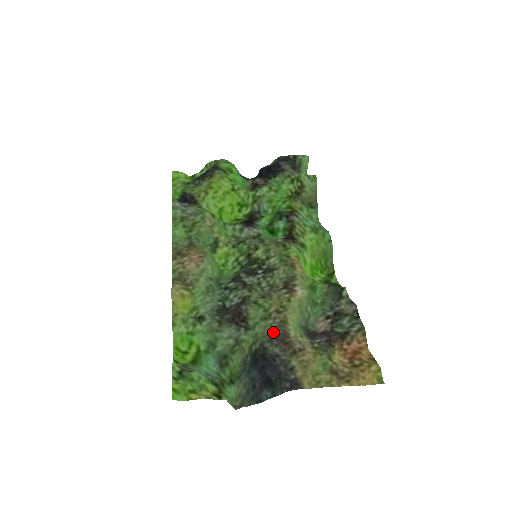
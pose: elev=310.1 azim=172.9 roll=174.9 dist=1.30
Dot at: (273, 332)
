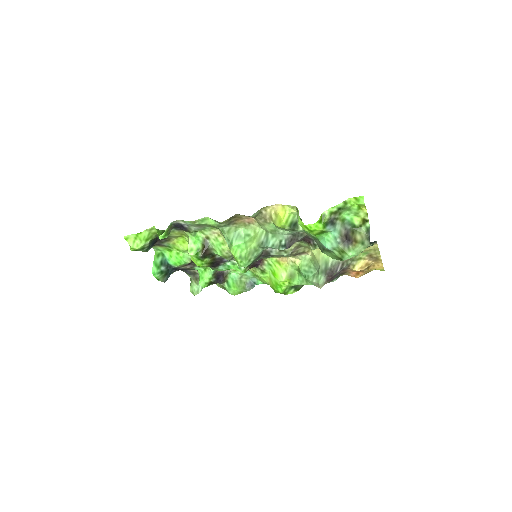
Dot at: occluded
